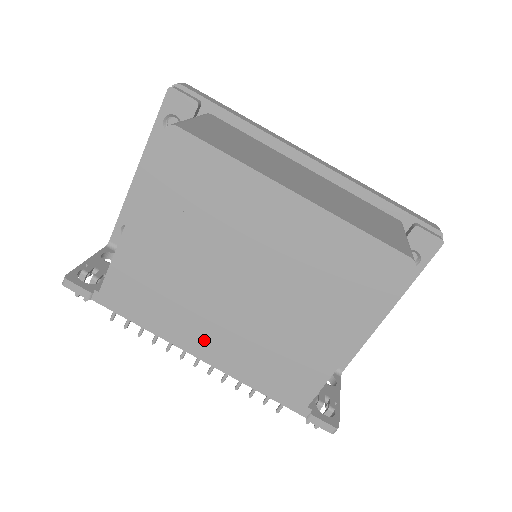
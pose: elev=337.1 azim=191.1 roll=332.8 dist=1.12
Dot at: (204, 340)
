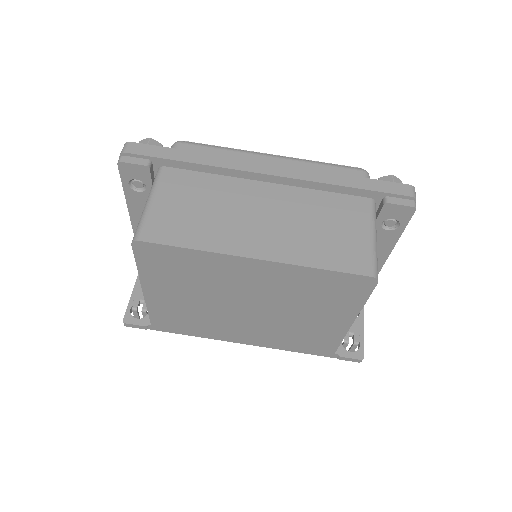
Dot at: (240, 336)
